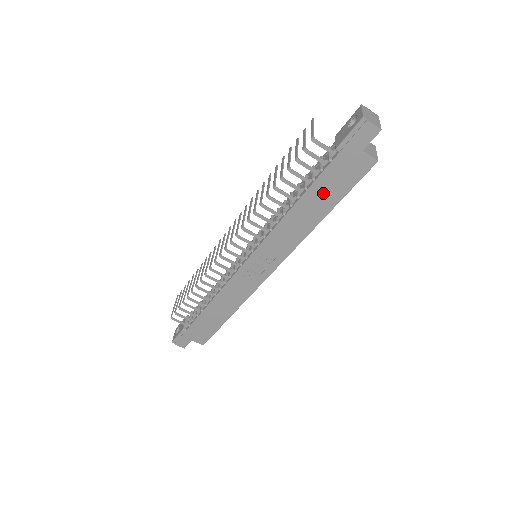
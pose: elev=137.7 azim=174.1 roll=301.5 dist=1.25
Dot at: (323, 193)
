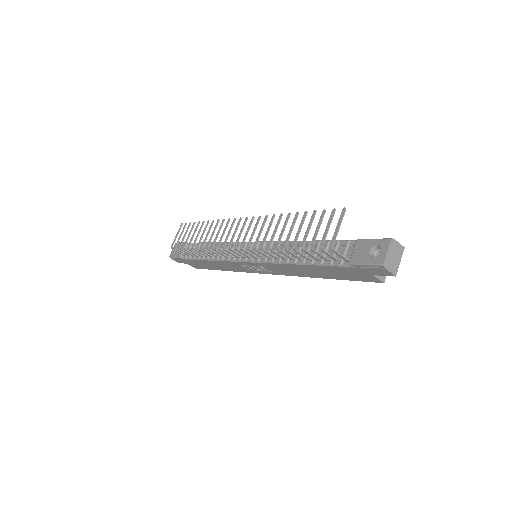
Dot at: (327, 272)
